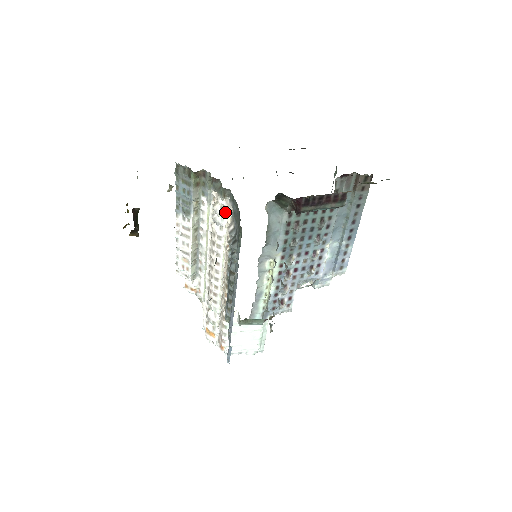
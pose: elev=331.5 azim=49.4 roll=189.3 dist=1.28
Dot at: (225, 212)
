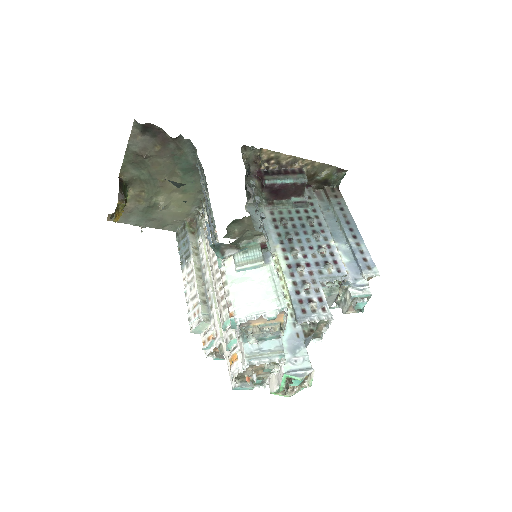
Dot at: occluded
